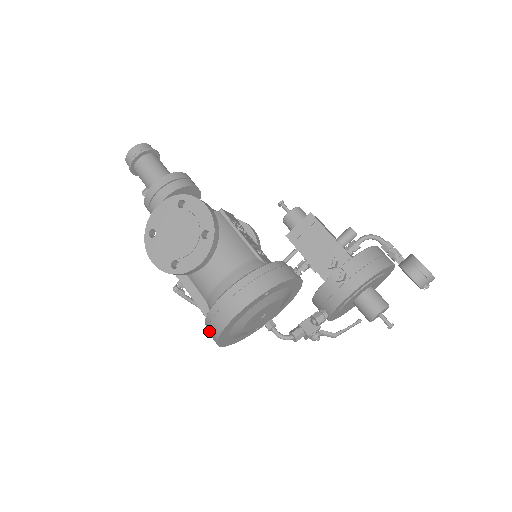
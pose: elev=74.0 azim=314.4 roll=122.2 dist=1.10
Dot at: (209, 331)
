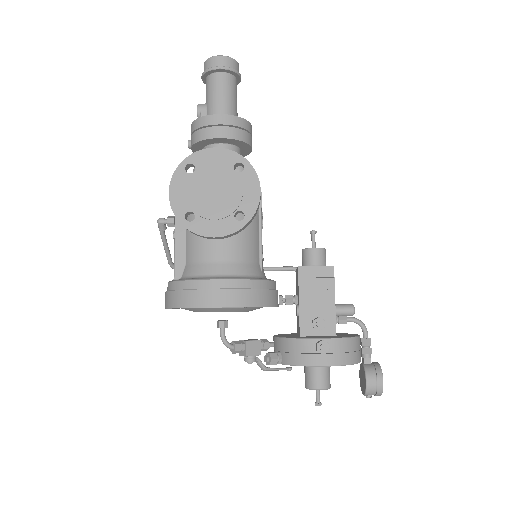
Dot at: (170, 293)
